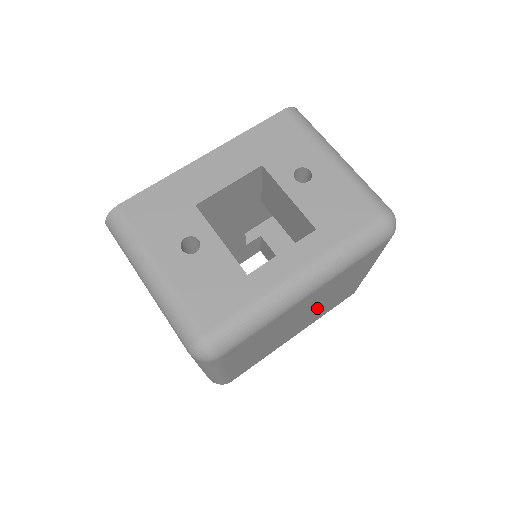
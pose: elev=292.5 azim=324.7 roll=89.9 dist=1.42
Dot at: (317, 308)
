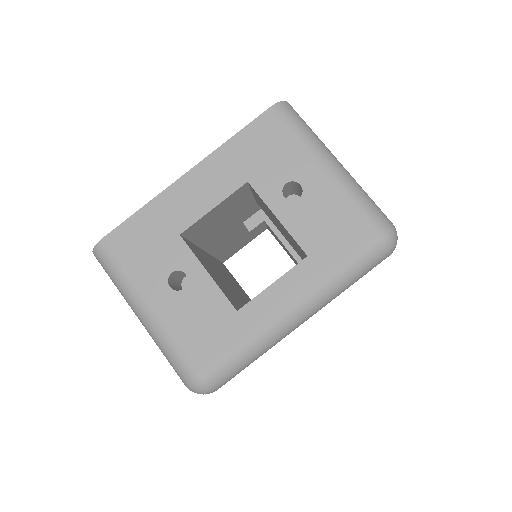
Dot at: occluded
